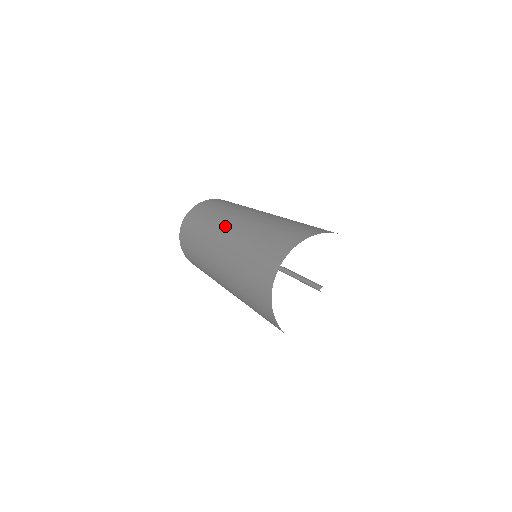
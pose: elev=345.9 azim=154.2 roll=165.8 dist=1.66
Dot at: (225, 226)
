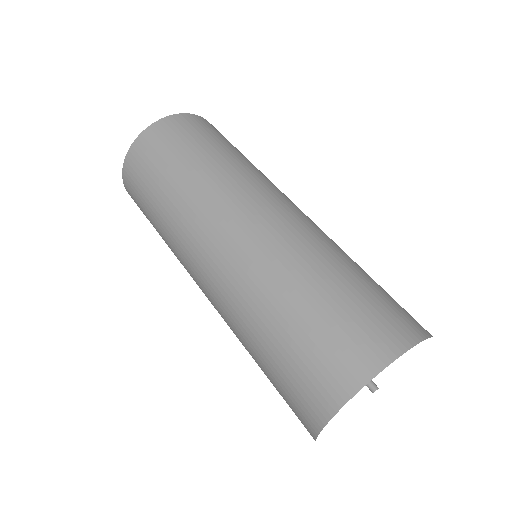
Dot at: (210, 247)
